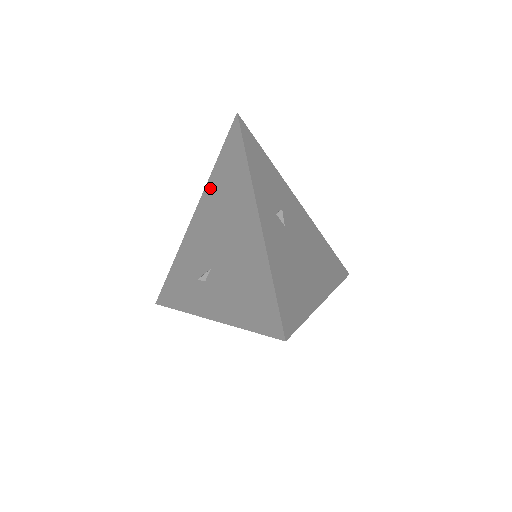
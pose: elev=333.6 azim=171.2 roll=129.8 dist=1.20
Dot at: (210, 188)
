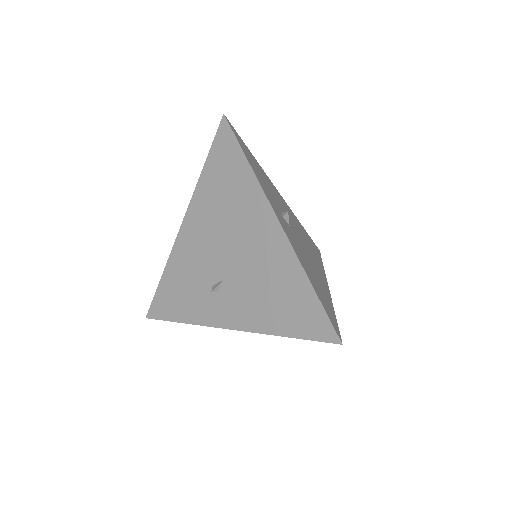
Dot at: (201, 195)
